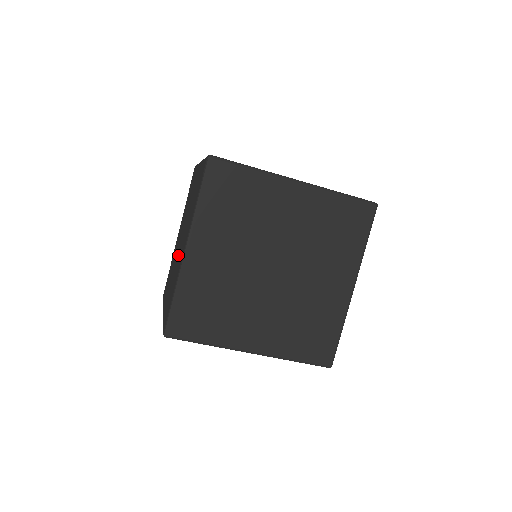
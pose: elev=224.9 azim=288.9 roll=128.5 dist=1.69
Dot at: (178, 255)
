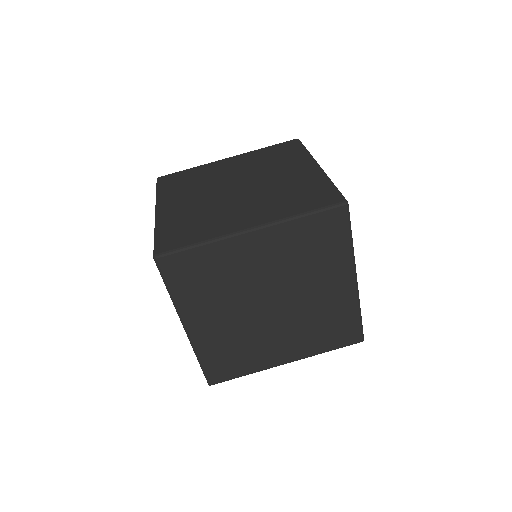
Dot at: occluded
